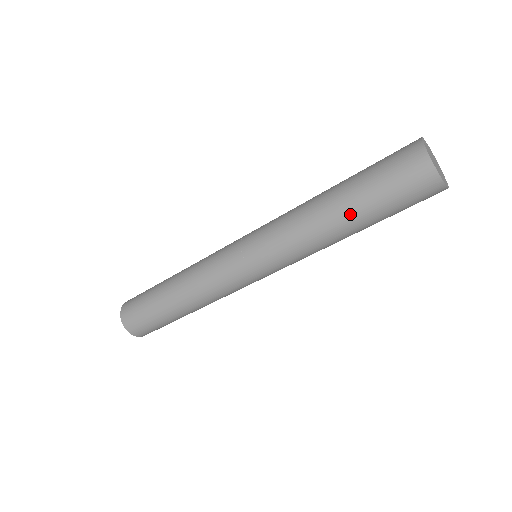
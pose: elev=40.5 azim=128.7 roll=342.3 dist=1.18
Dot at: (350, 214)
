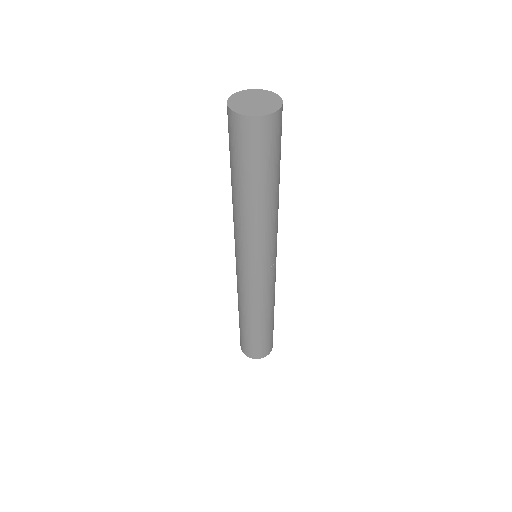
Dot at: (243, 189)
